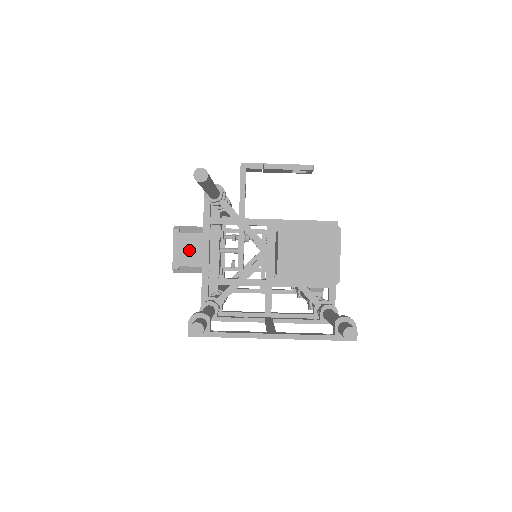
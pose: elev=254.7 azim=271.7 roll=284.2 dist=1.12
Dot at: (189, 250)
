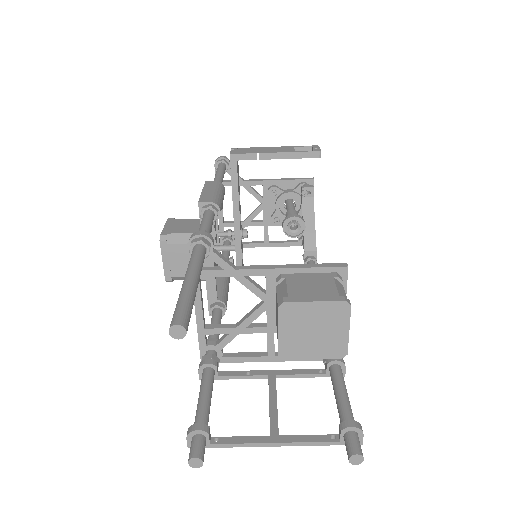
Dot at: (180, 261)
